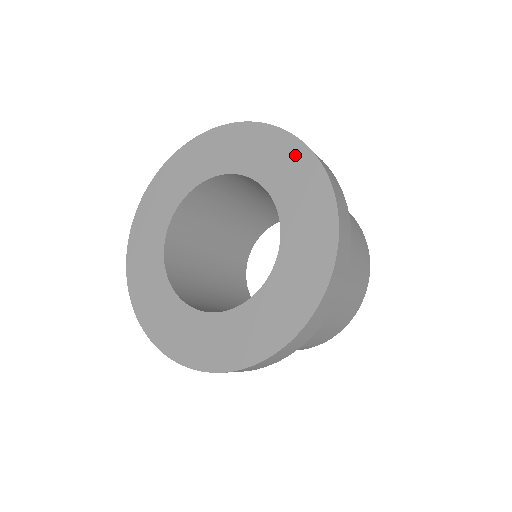
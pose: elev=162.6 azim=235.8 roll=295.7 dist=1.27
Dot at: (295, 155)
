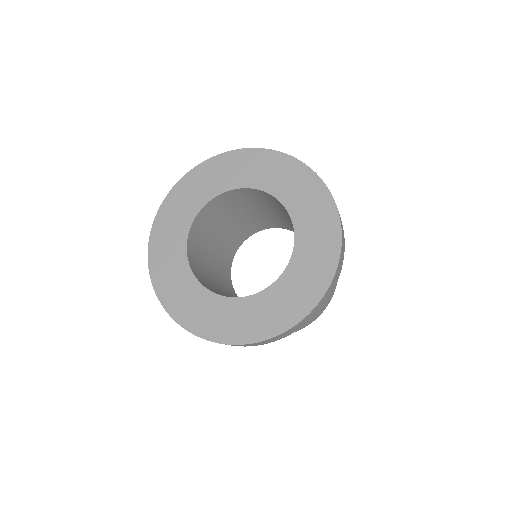
Dot at: (316, 285)
